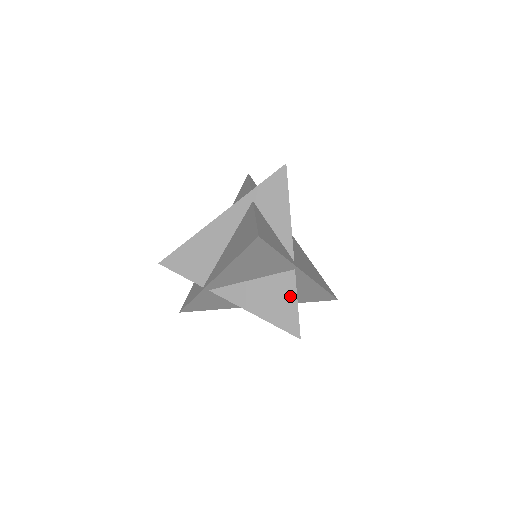
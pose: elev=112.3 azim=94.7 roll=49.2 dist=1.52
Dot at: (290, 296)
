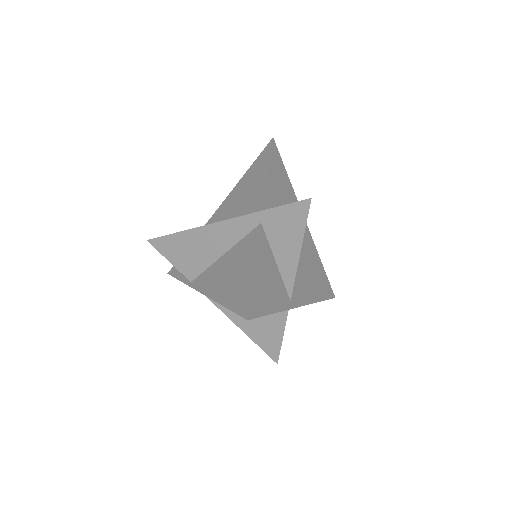
Dot at: (277, 328)
